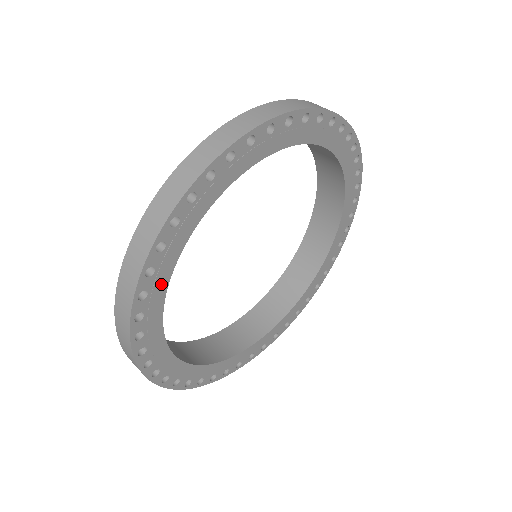
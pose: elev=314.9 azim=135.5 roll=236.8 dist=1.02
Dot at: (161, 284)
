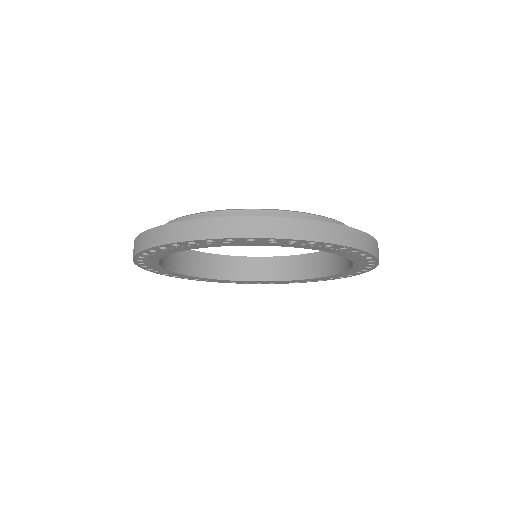
Dot at: (158, 268)
